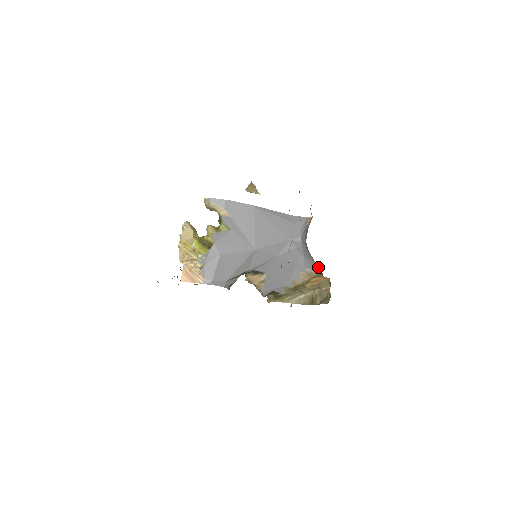
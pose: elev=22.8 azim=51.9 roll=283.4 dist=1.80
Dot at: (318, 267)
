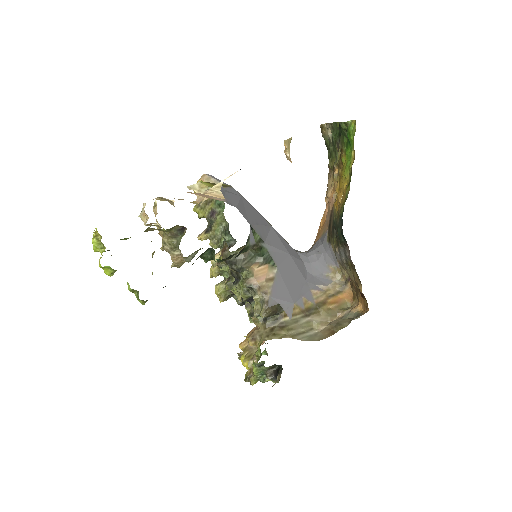
Dot at: (337, 280)
